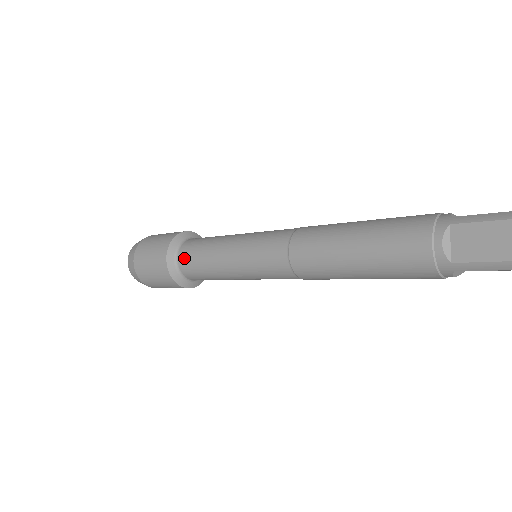
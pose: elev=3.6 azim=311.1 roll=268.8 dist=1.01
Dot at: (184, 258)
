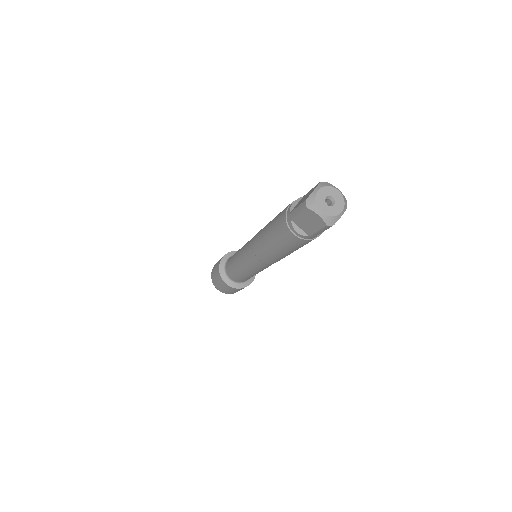
Dot at: occluded
